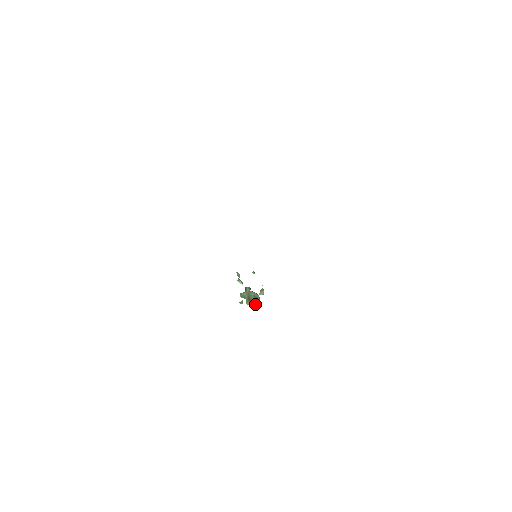
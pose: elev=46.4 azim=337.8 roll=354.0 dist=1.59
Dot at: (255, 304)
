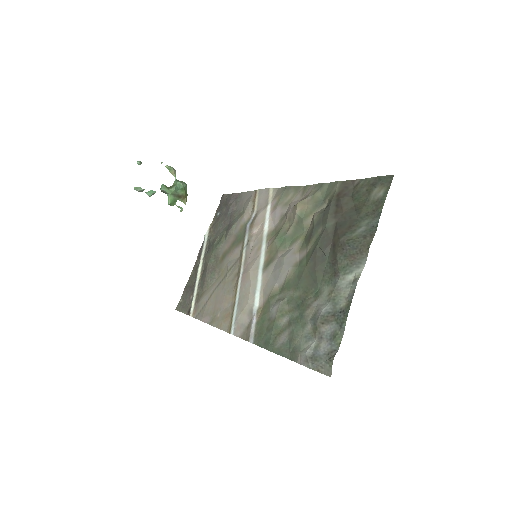
Dot at: occluded
